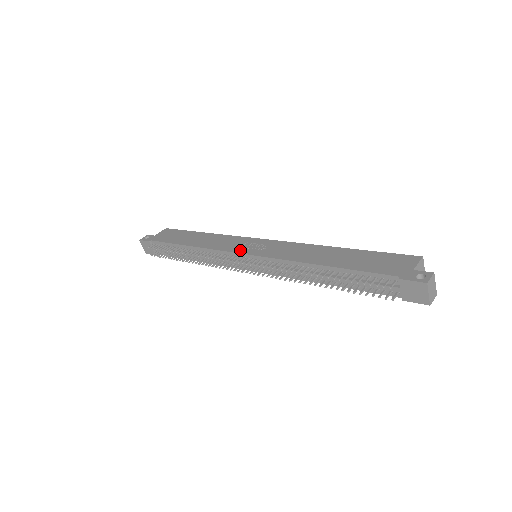
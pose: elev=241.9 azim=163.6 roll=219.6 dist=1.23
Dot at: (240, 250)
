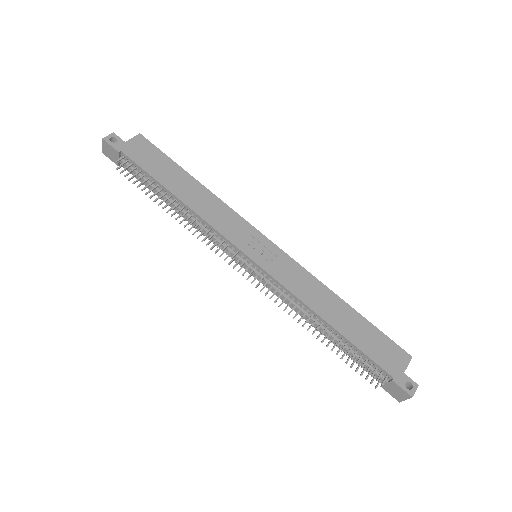
Dot at: (245, 248)
